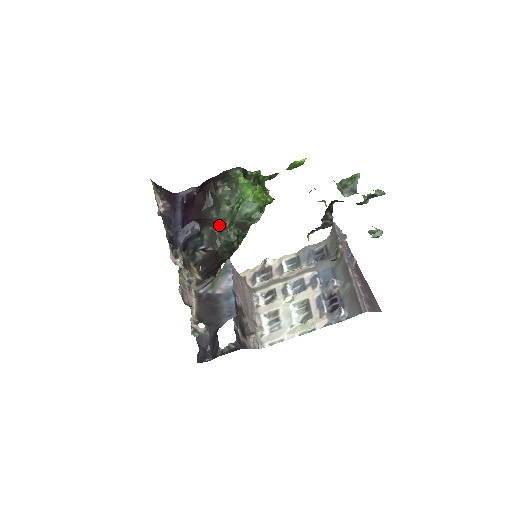
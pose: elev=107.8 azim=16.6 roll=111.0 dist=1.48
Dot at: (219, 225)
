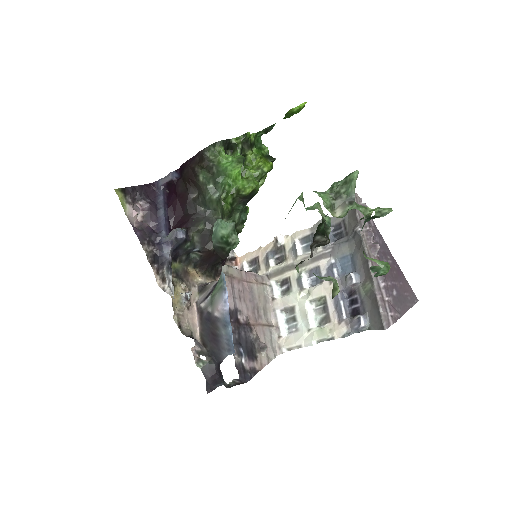
Dot at: (209, 219)
